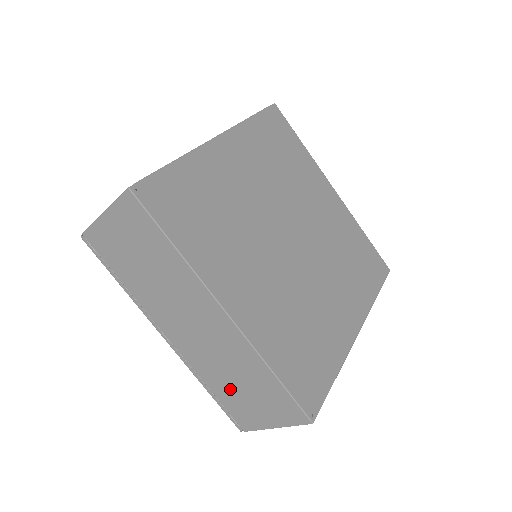
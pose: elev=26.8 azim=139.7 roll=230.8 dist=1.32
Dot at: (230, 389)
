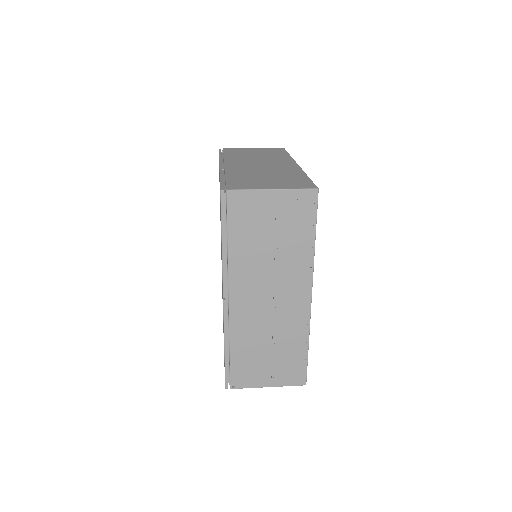
Dot at: occluded
